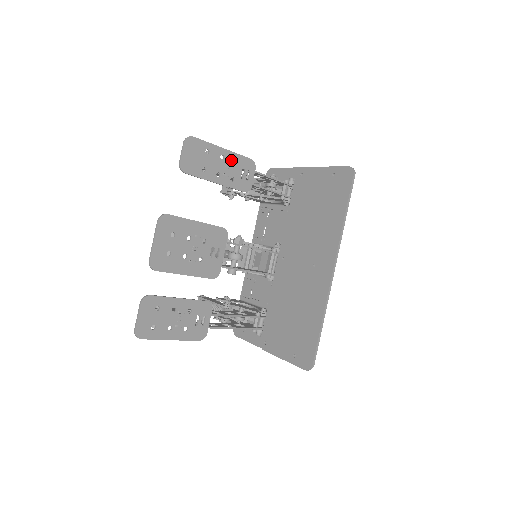
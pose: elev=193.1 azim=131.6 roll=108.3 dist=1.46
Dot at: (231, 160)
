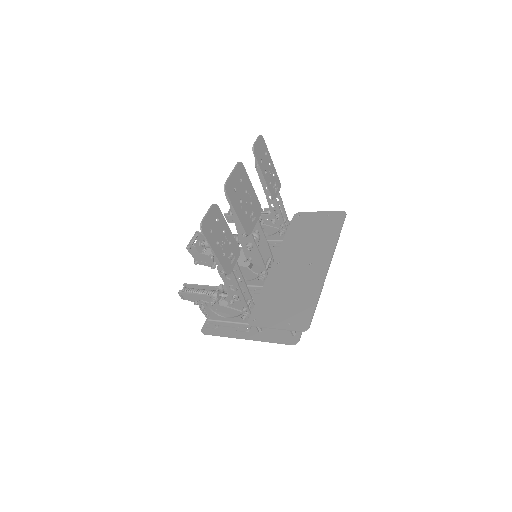
Dot at: (273, 171)
